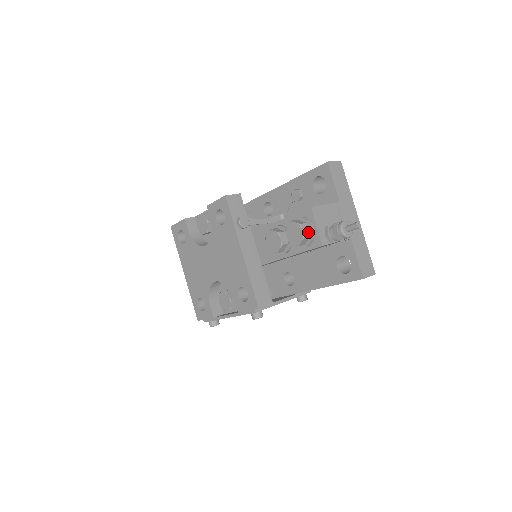
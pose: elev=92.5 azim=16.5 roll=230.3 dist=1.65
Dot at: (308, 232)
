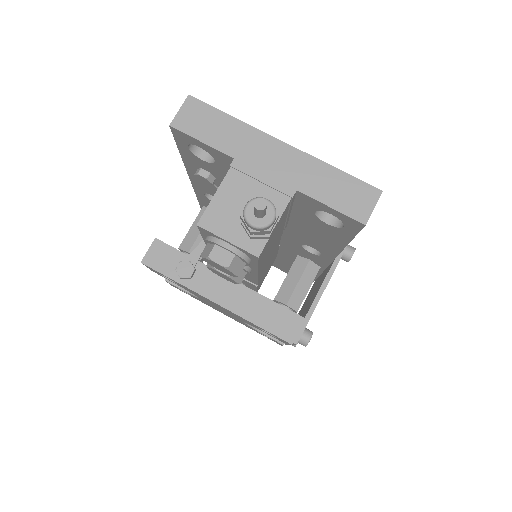
Dot at: (227, 255)
